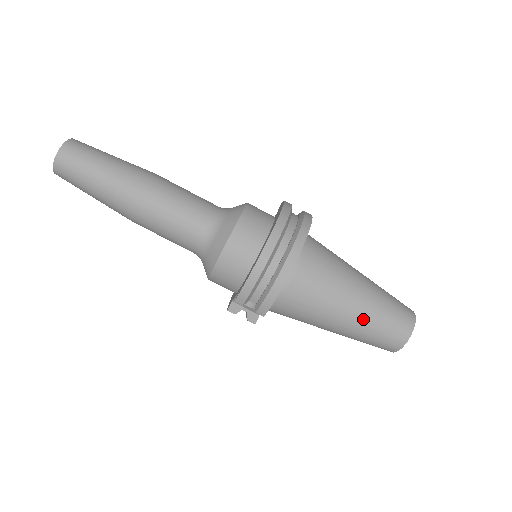
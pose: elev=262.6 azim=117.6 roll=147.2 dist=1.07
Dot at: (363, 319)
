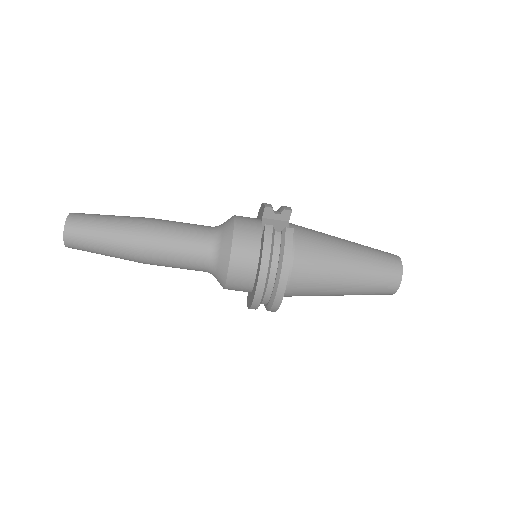
Dot at: occluded
